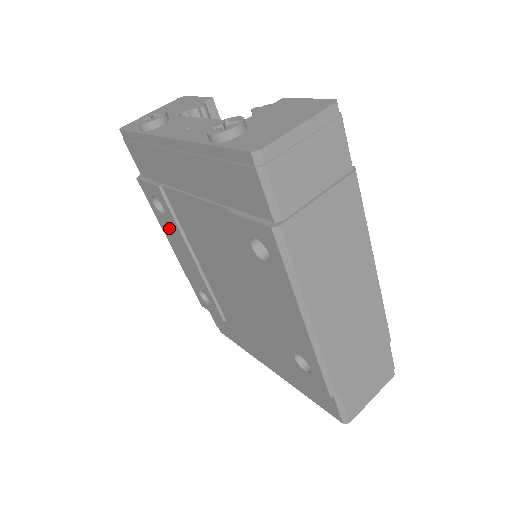
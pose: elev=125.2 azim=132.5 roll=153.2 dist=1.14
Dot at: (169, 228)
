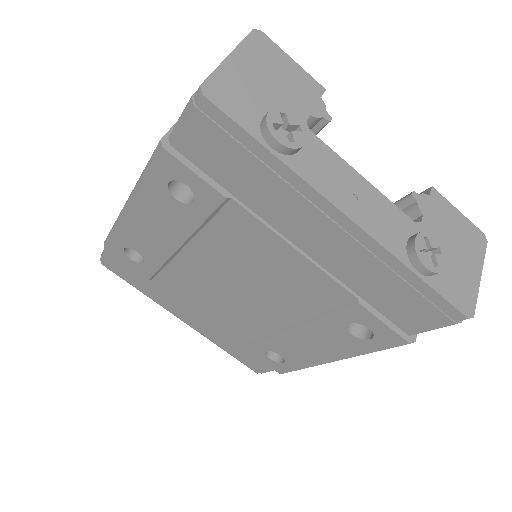
Dot at: (166, 209)
